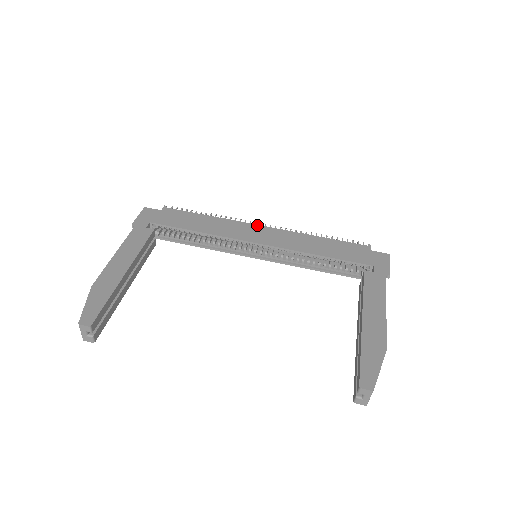
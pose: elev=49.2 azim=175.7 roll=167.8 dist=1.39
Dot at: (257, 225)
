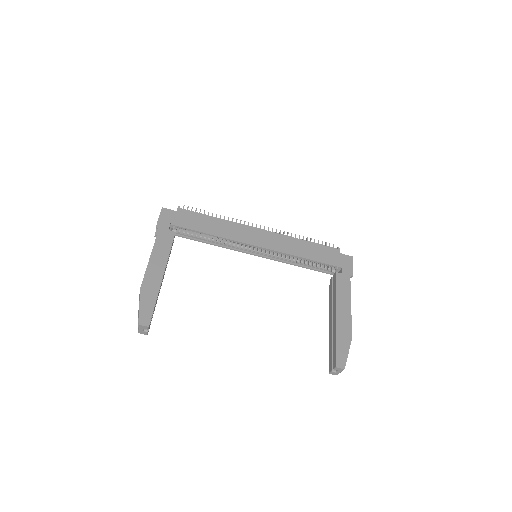
Dot at: (255, 228)
